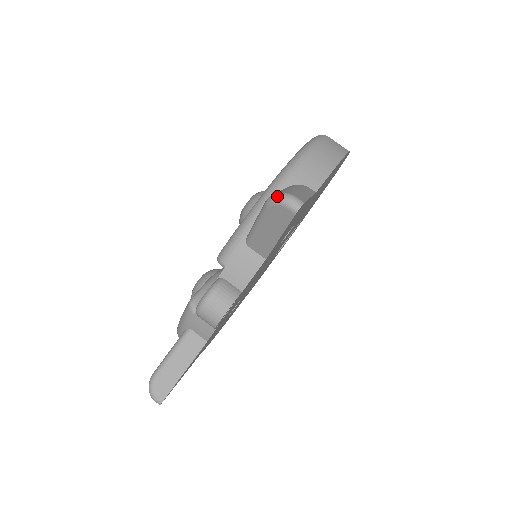
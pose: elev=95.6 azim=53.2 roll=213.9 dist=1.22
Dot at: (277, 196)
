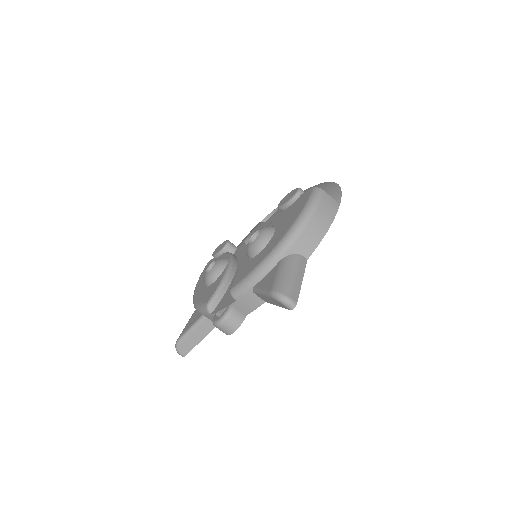
Dot at: (279, 297)
